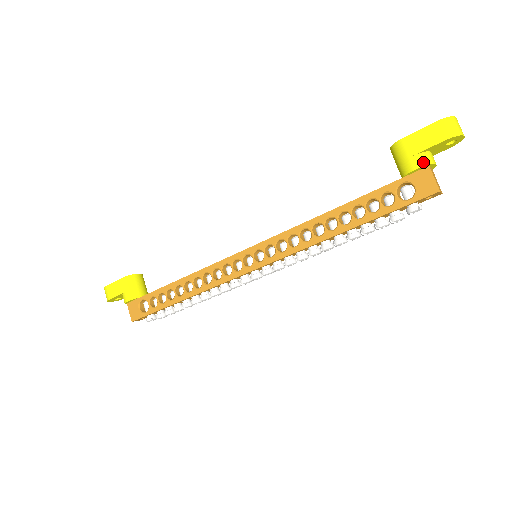
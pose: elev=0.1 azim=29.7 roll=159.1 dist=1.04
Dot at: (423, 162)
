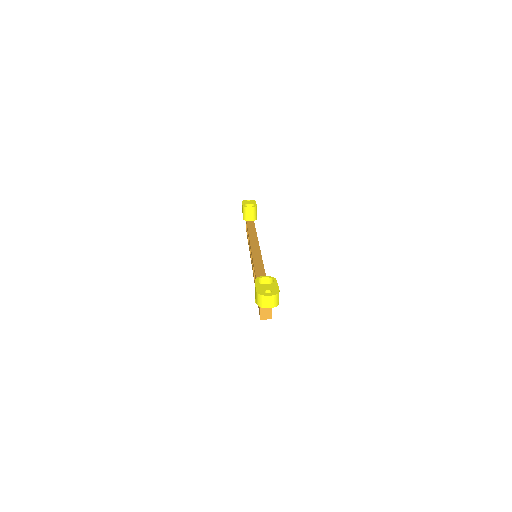
Dot at: occluded
